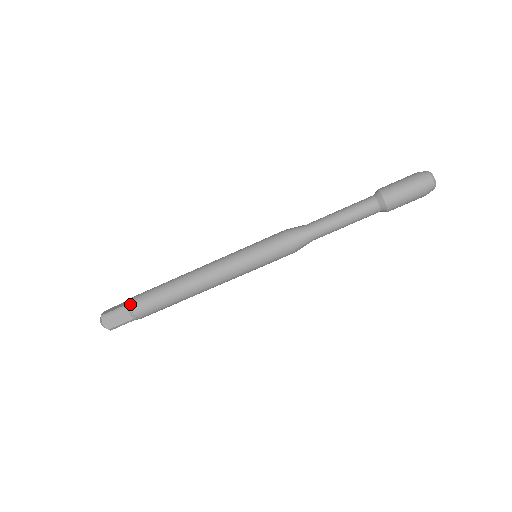
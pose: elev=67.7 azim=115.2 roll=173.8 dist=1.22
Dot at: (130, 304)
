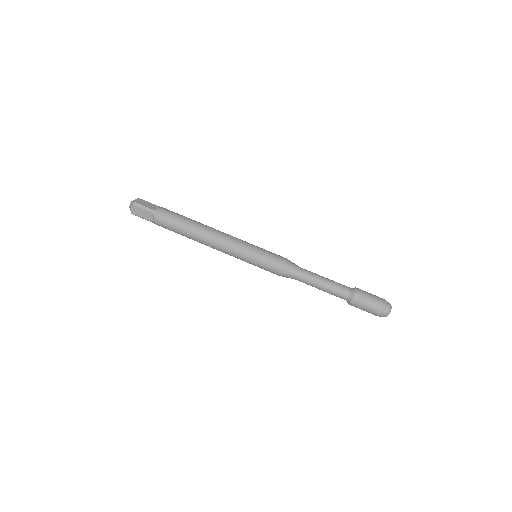
Dot at: (158, 213)
